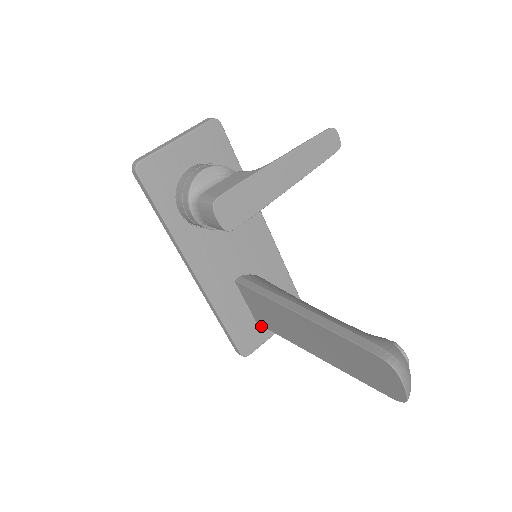
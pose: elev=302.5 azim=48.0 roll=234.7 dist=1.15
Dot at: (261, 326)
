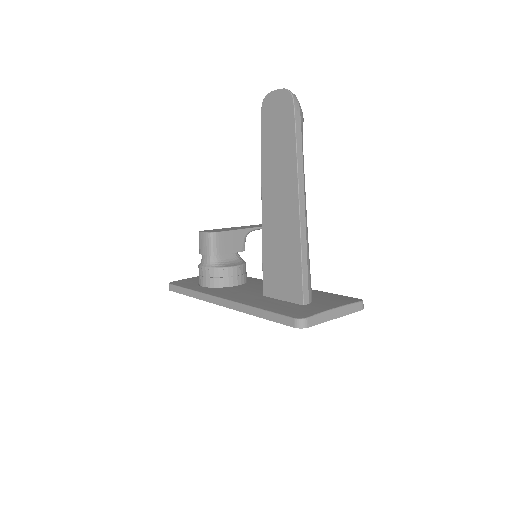
Dot at: (311, 307)
